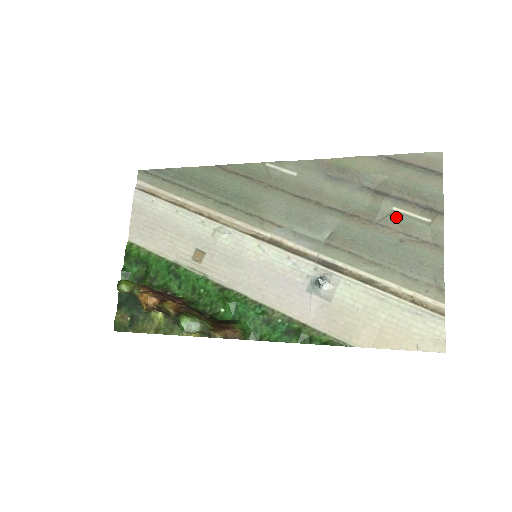
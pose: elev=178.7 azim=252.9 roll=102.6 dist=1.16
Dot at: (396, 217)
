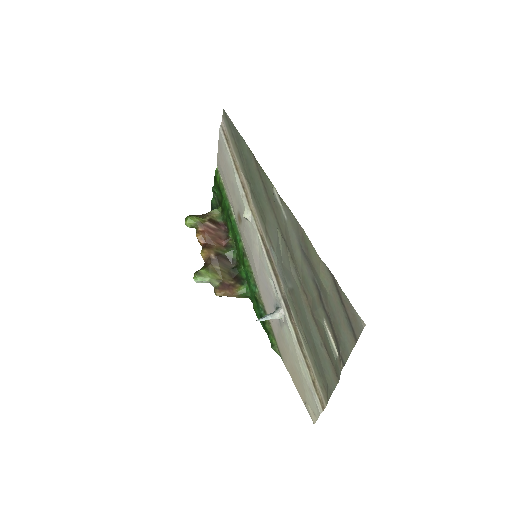
Dot at: (323, 327)
